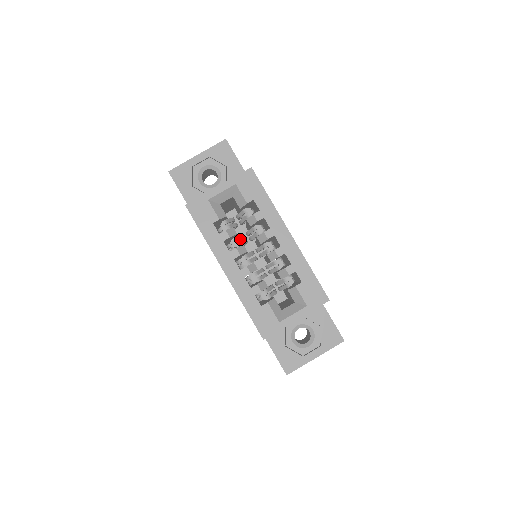
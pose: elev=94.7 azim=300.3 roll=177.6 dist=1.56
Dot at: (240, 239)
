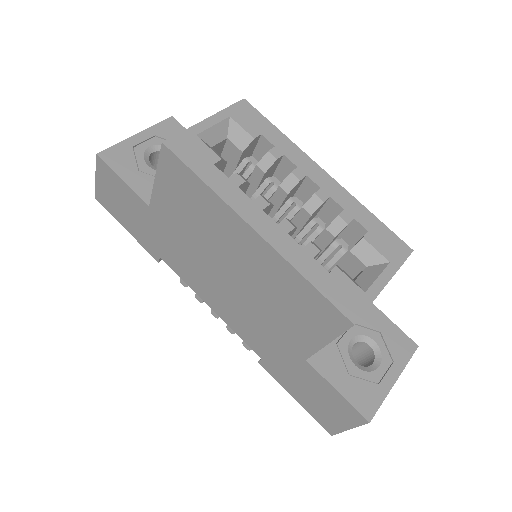
Dot at: occluded
